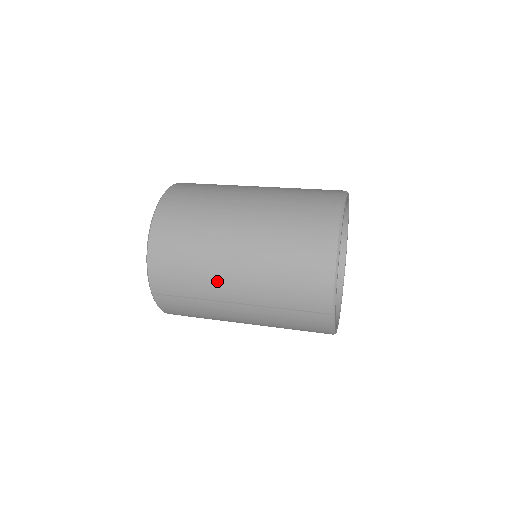
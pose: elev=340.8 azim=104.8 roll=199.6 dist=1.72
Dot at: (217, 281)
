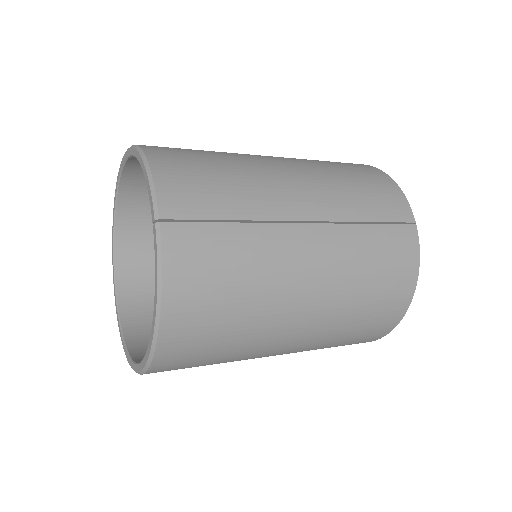
Dot at: (271, 188)
